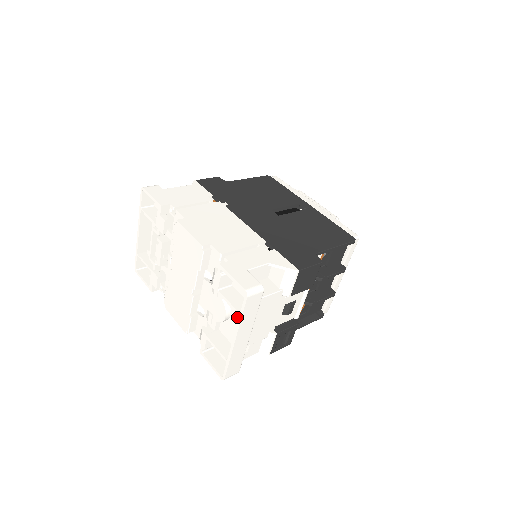
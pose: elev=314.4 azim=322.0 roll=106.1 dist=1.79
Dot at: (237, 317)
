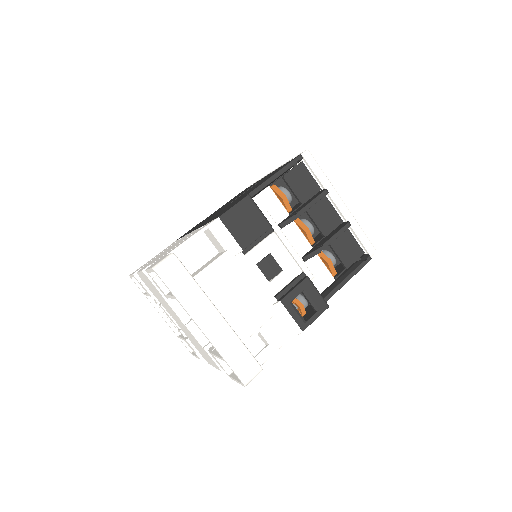
Dot at: occluded
